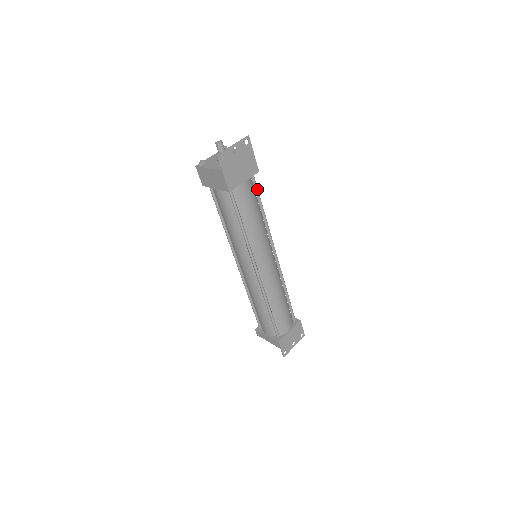
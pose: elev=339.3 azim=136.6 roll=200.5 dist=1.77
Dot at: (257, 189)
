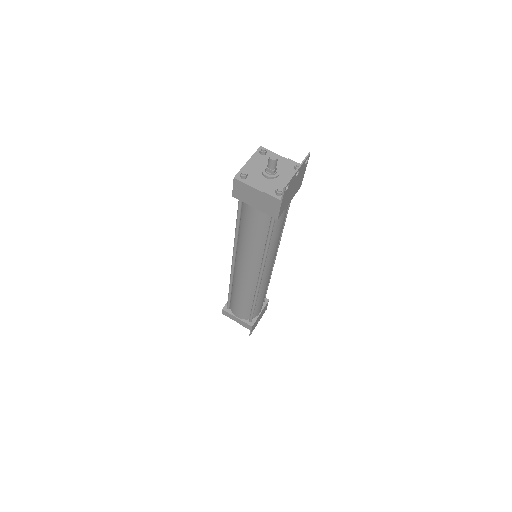
Dot at: (290, 202)
